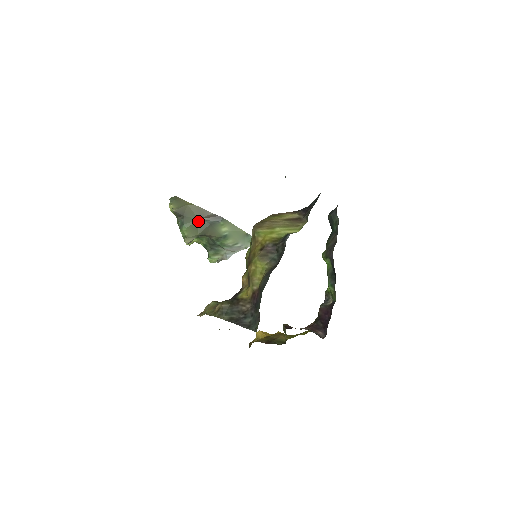
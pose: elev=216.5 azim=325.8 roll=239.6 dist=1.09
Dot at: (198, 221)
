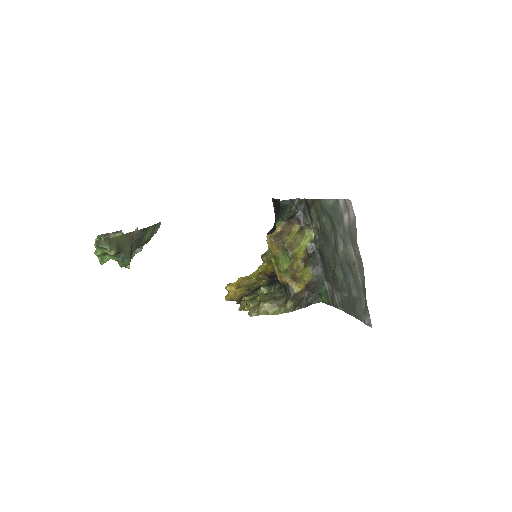
Dot at: (131, 245)
